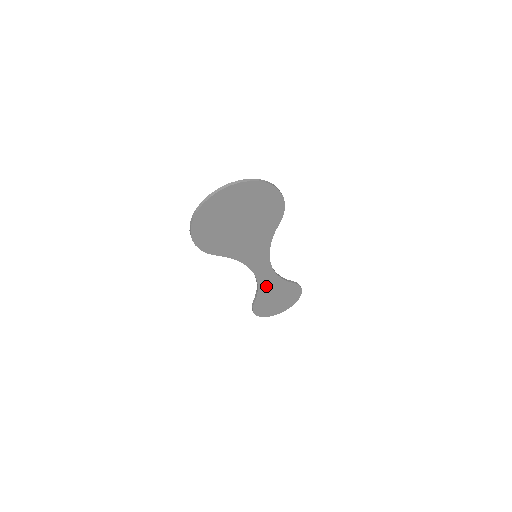
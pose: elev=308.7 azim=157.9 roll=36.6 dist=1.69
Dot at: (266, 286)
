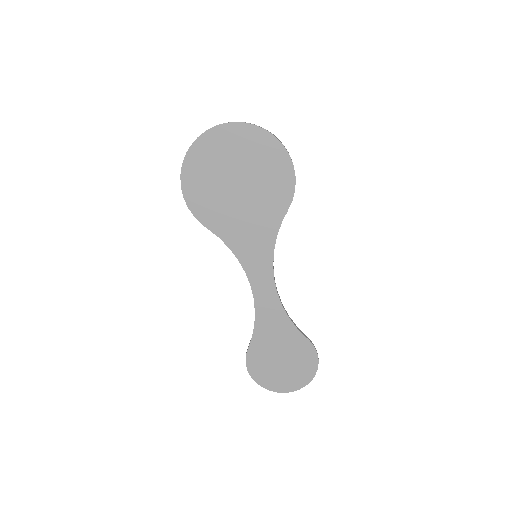
Dot at: (267, 321)
